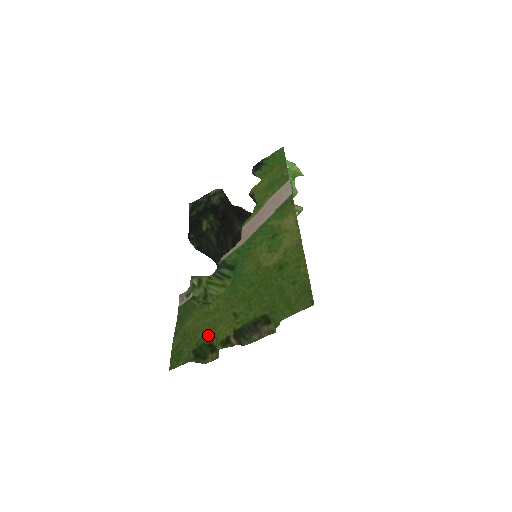
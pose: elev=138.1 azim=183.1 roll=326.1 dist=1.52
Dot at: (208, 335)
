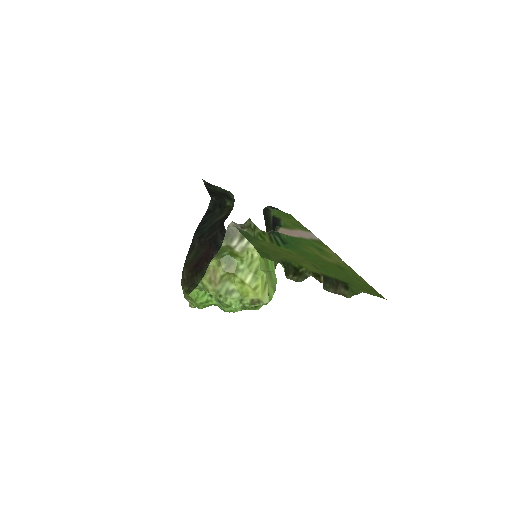
Dot at: (294, 261)
